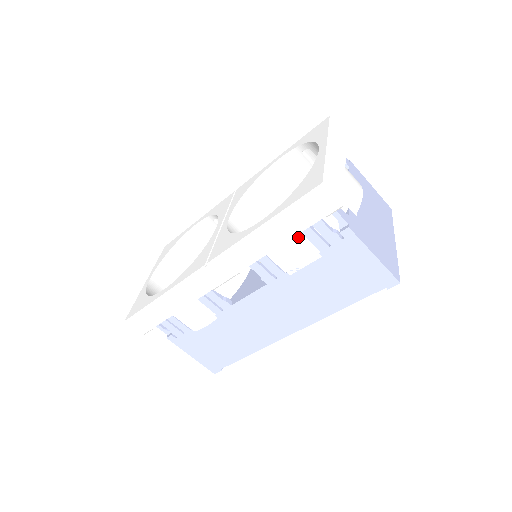
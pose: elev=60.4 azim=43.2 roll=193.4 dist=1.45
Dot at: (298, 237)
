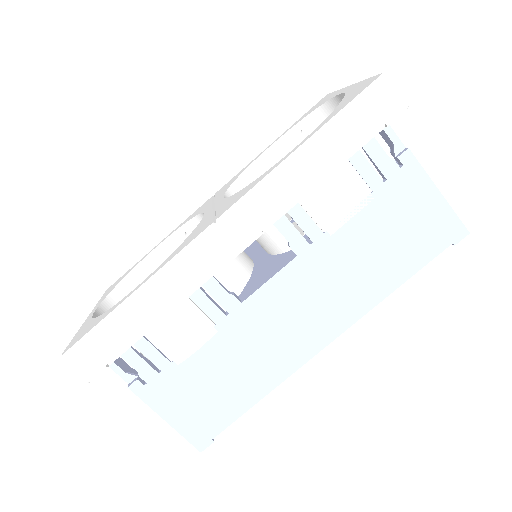
Dot at: (345, 169)
